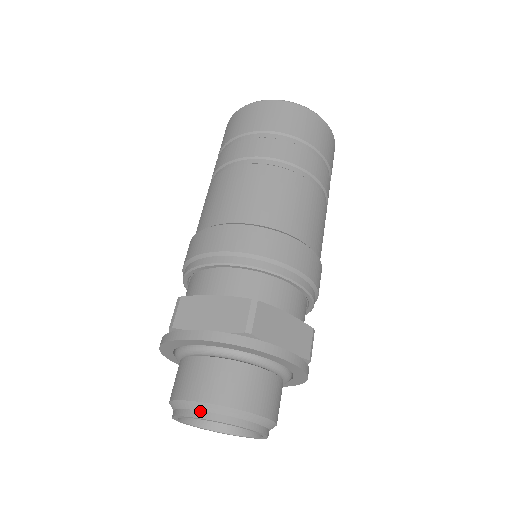
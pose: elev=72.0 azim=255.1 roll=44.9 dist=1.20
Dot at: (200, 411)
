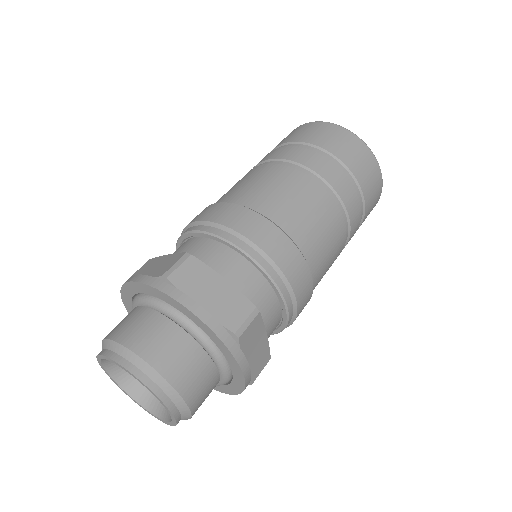
Dot at: (143, 373)
